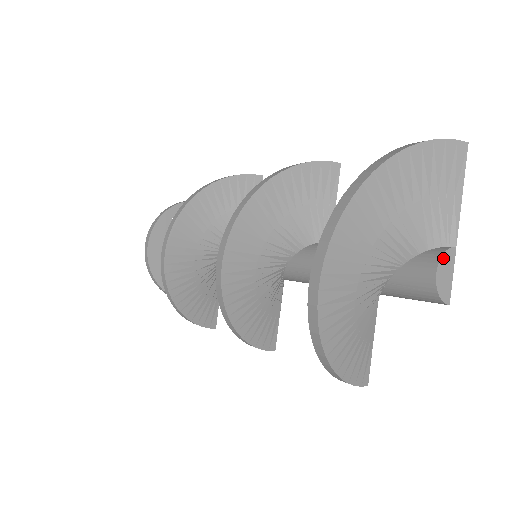
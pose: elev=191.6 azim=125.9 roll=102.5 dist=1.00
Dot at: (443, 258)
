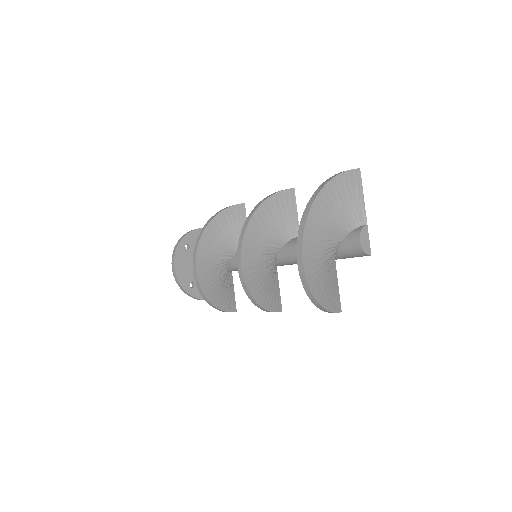
Dot at: (362, 232)
